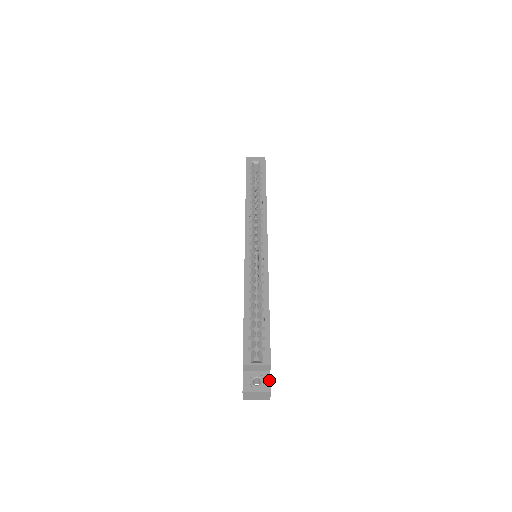
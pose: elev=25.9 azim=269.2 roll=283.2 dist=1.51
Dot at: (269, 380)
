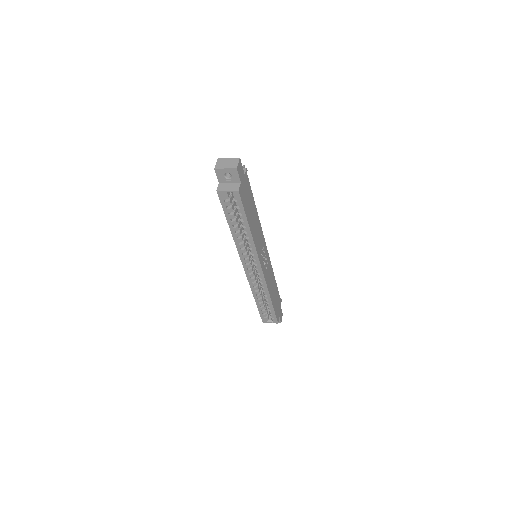
Dot at: (279, 320)
